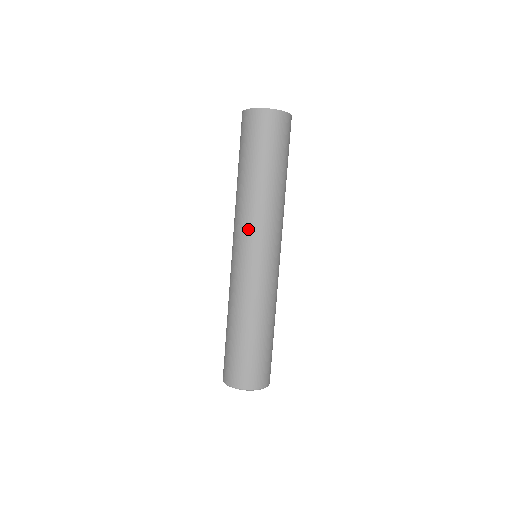
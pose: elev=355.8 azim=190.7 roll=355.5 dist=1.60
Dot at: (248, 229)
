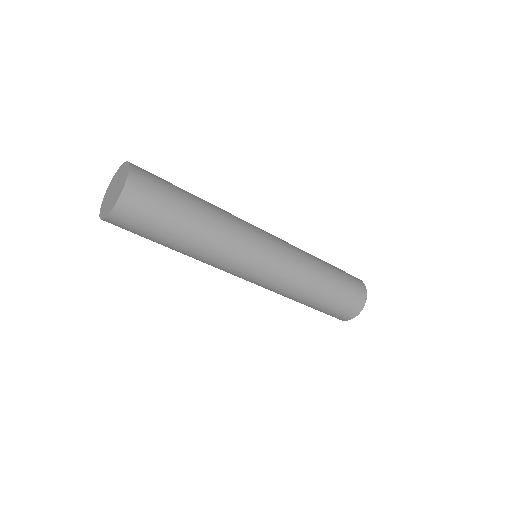
Dot at: (227, 270)
